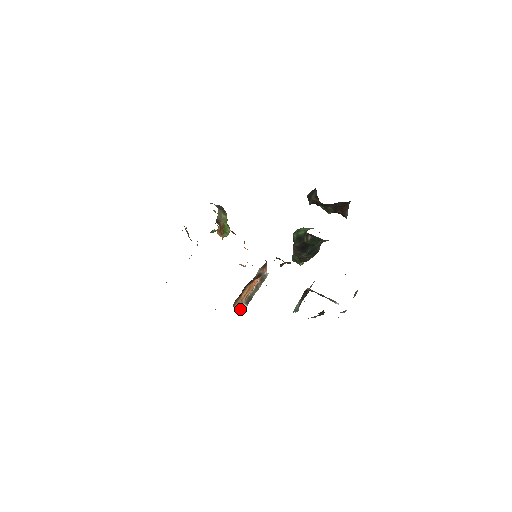
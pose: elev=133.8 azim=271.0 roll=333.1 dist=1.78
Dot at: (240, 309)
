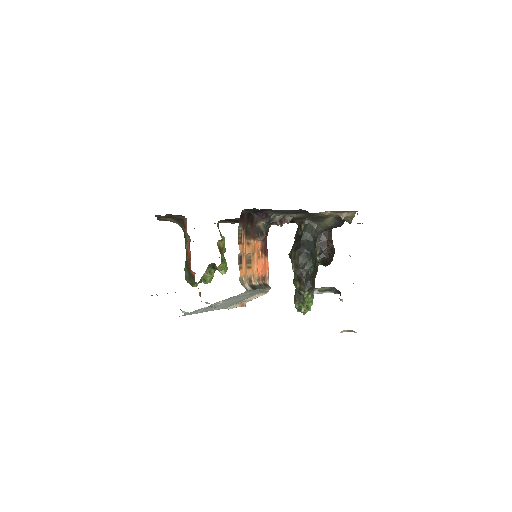
Dot at: (244, 285)
